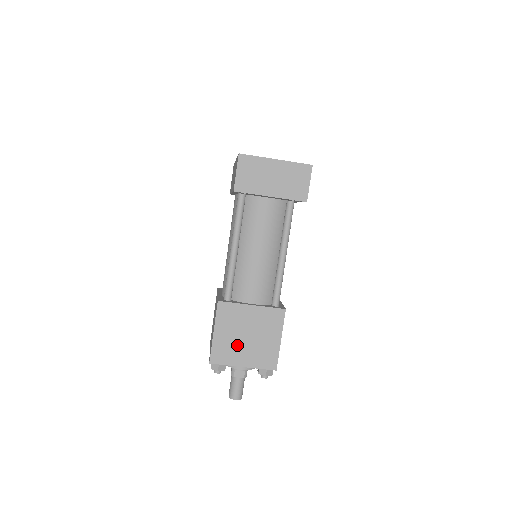
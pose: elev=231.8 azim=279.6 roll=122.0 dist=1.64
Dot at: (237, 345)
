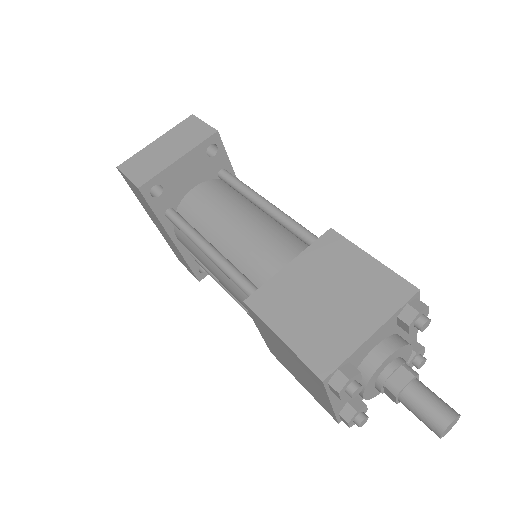
Dot at: (328, 319)
